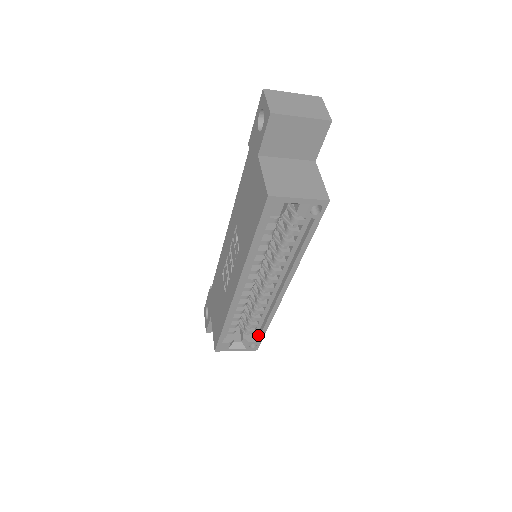
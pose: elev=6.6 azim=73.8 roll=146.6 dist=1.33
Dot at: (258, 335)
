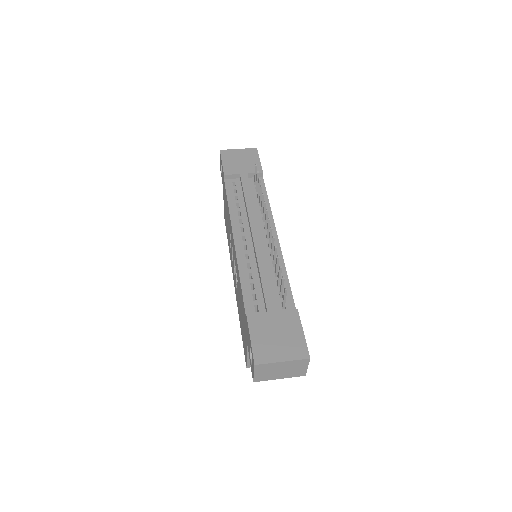
Dot at: occluded
